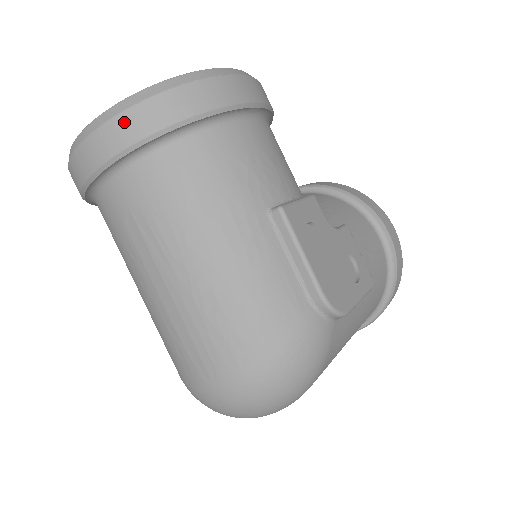
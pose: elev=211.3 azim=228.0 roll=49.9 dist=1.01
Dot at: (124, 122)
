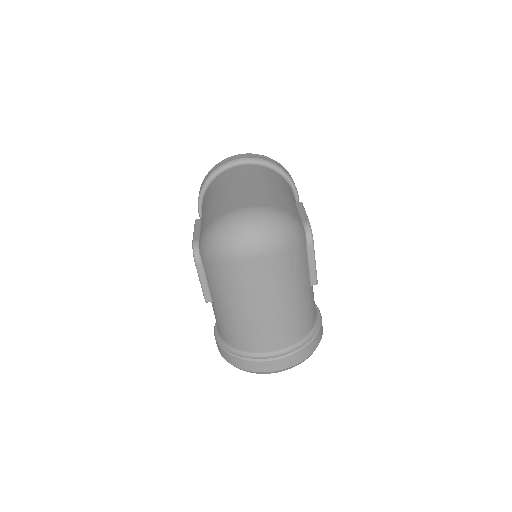
Dot at: (260, 156)
